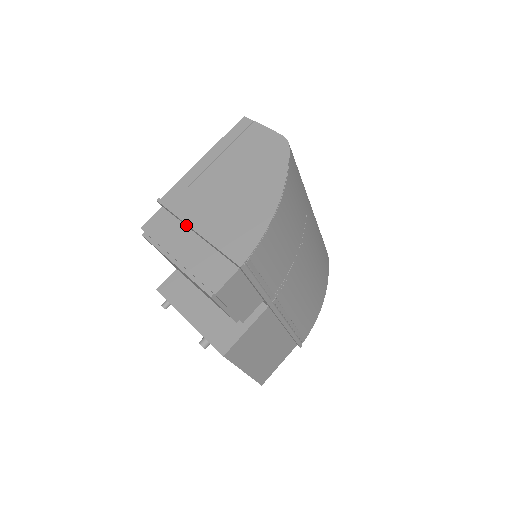
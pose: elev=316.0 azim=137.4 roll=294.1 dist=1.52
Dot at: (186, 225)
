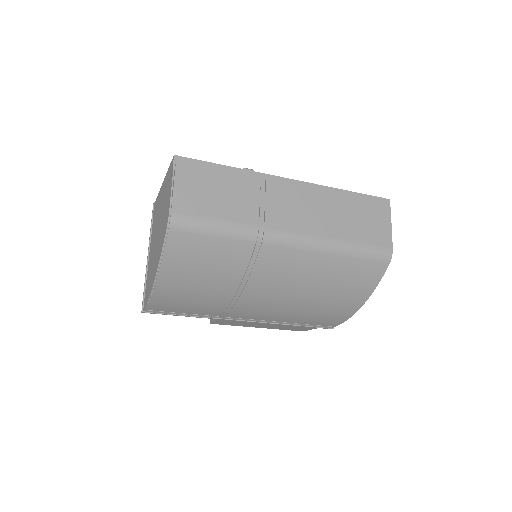
Dot at: occluded
